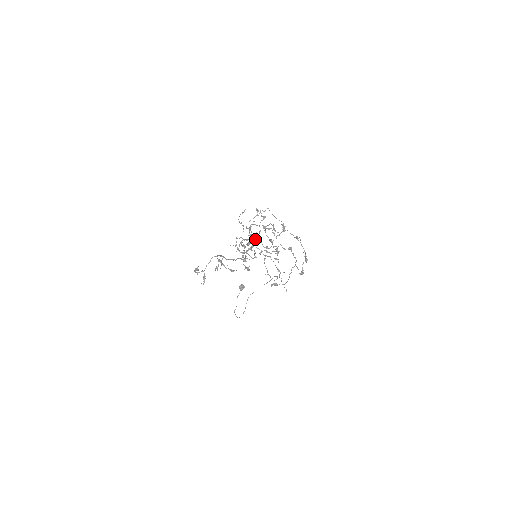
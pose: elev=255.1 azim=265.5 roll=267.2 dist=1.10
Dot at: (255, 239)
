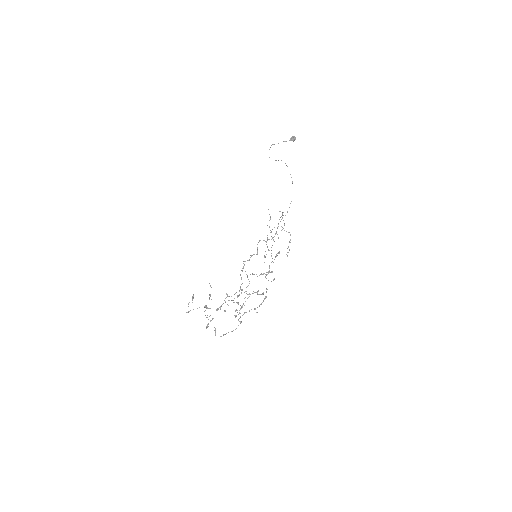
Dot at: occluded
